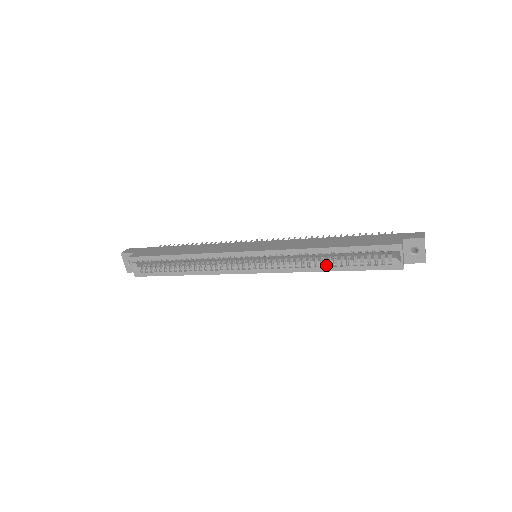
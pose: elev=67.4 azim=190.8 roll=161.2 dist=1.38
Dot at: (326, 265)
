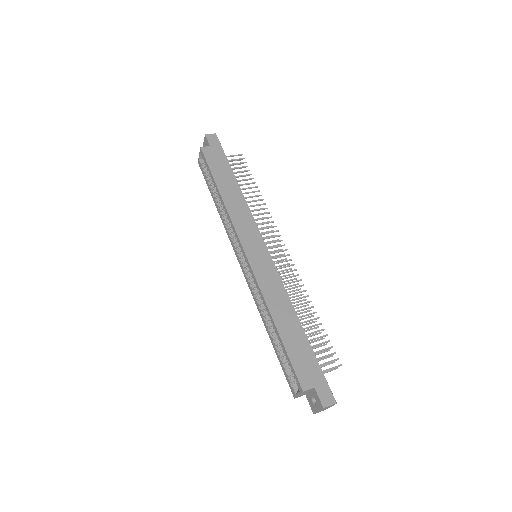
Dot at: (268, 327)
